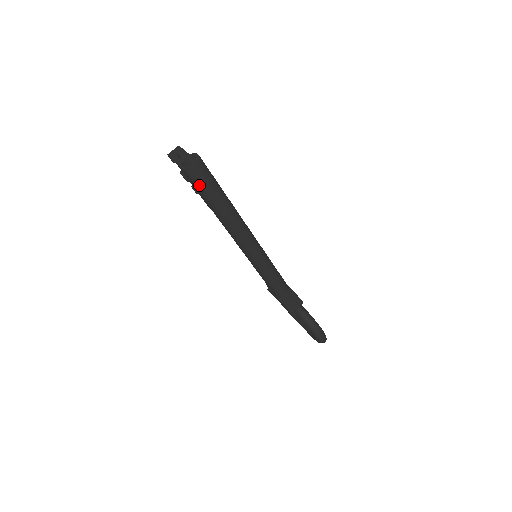
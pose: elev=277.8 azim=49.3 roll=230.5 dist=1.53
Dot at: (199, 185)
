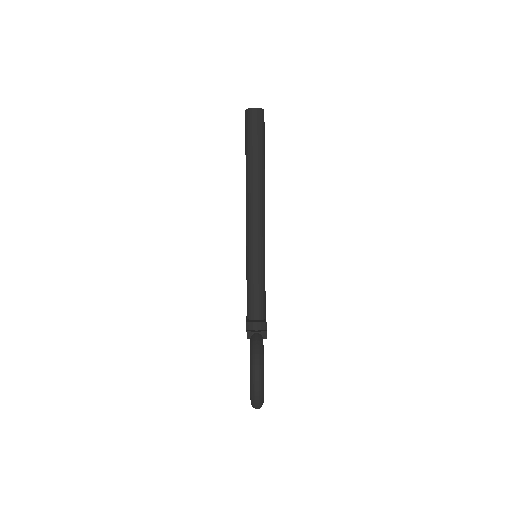
Dot at: (249, 129)
